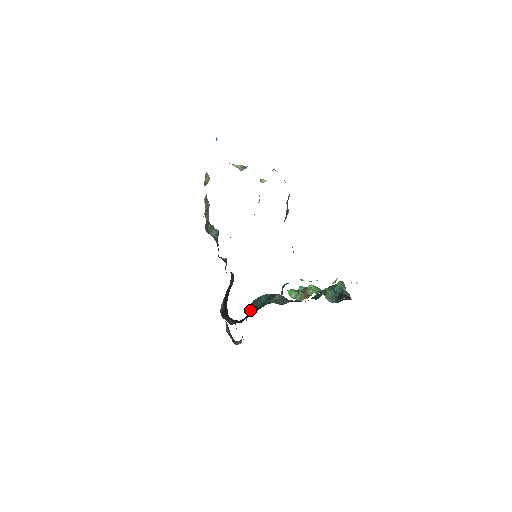
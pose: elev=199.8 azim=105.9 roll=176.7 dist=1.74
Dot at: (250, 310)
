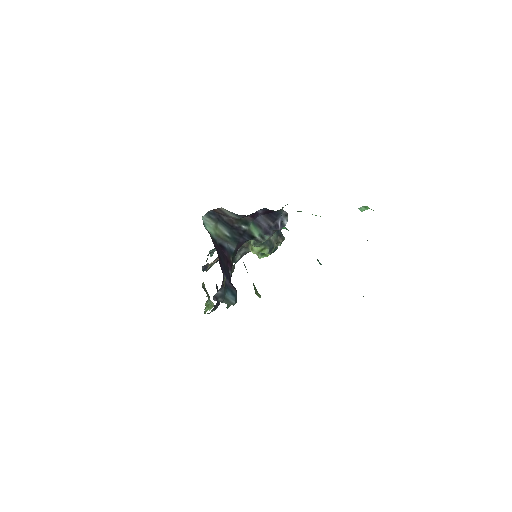
Dot at: occluded
